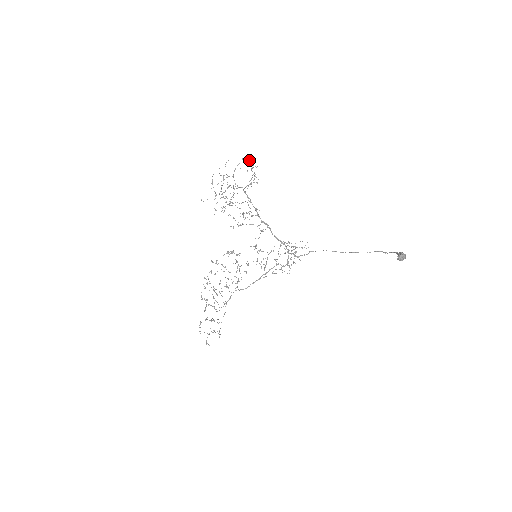
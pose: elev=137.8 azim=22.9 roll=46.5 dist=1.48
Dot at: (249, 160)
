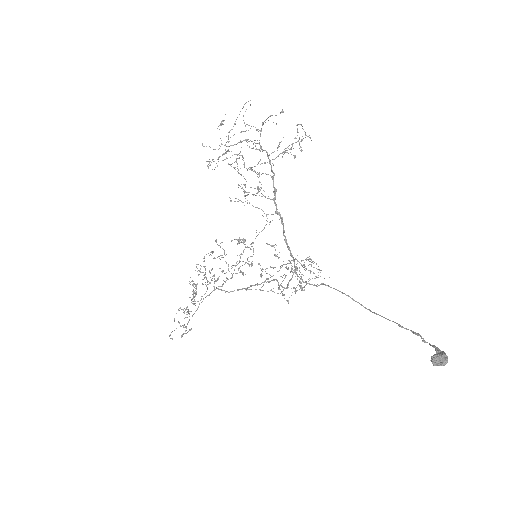
Dot at: occluded
